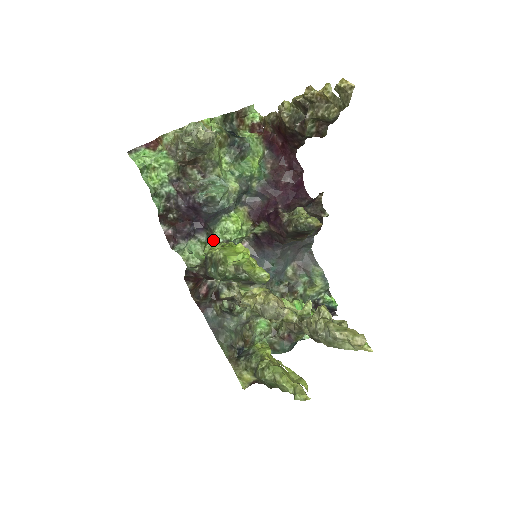
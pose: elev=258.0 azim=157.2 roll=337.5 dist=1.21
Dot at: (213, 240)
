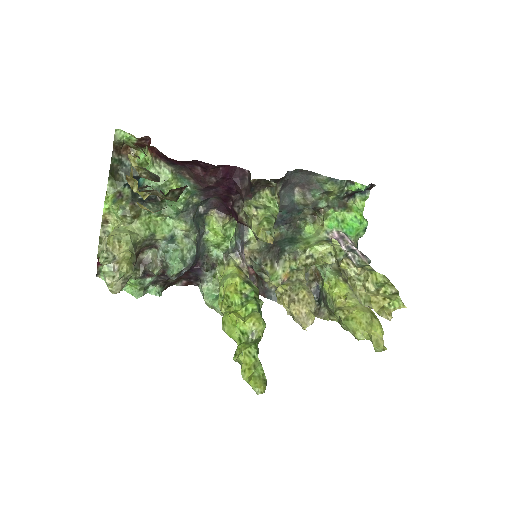
Dot at: (217, 260)
